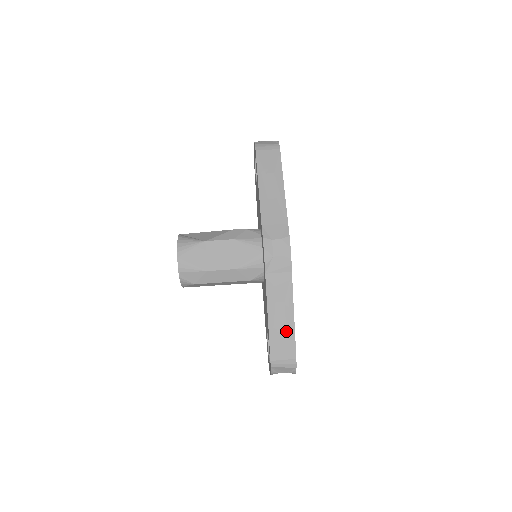
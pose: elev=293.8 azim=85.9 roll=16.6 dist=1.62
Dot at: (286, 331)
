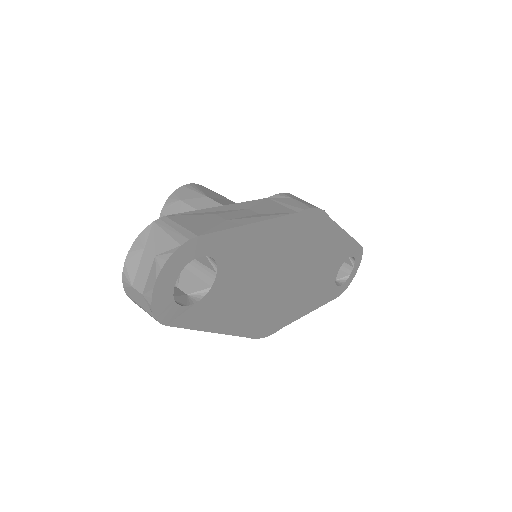
Dot at: (226, 220)
